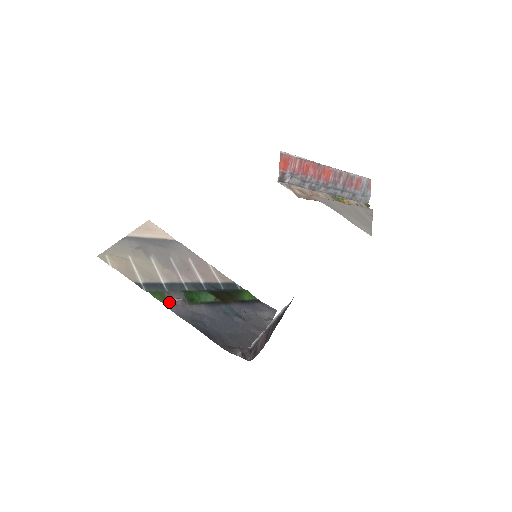
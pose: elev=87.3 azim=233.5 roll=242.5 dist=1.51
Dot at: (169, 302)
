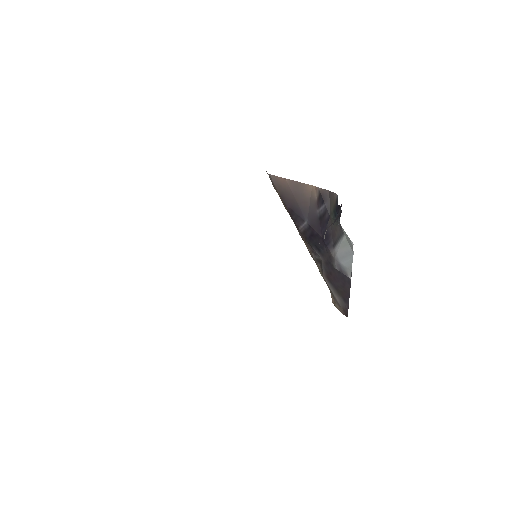
Dot at: occluded
